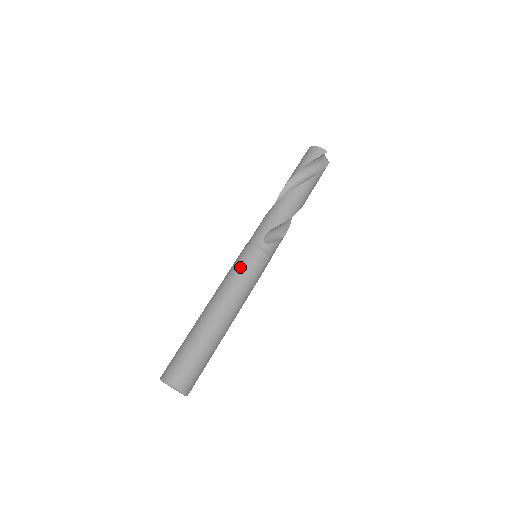
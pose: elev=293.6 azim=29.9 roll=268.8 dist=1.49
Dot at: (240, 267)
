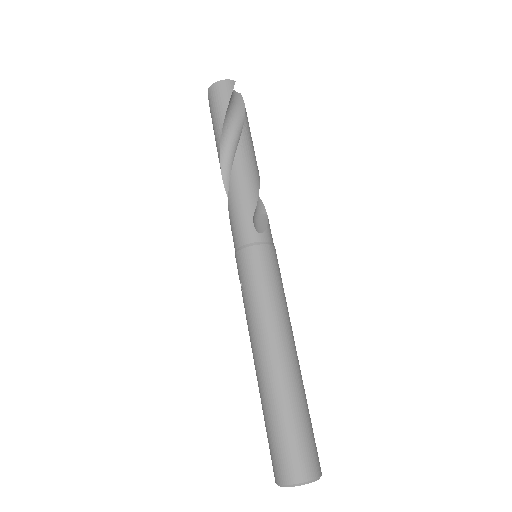
Dot at: (258, 283)
